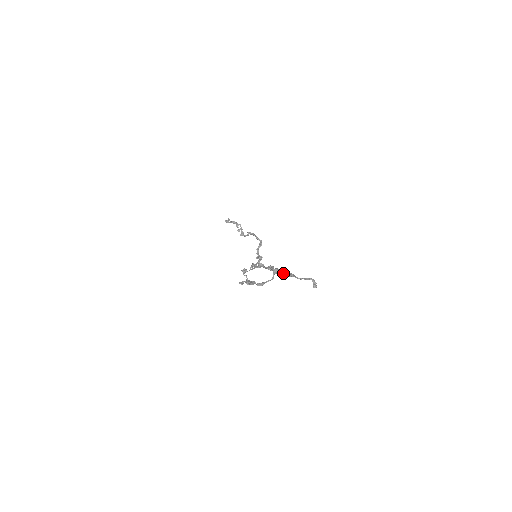
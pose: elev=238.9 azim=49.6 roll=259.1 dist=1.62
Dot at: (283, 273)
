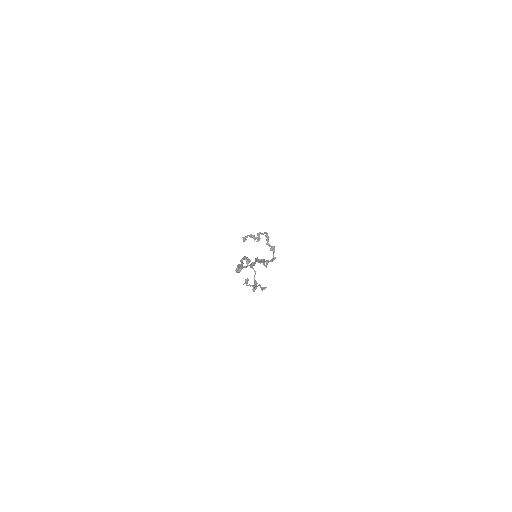
Dot at: (239, 268)
